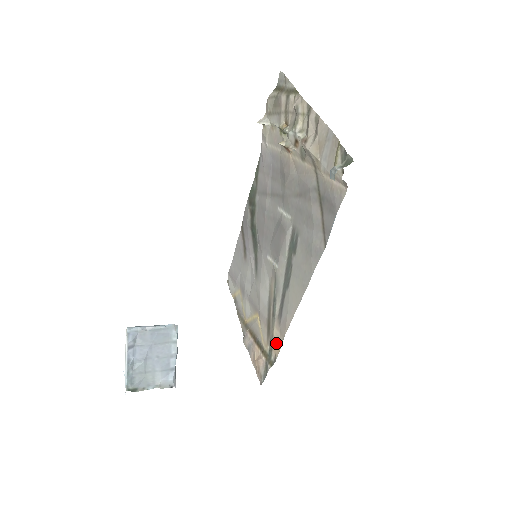
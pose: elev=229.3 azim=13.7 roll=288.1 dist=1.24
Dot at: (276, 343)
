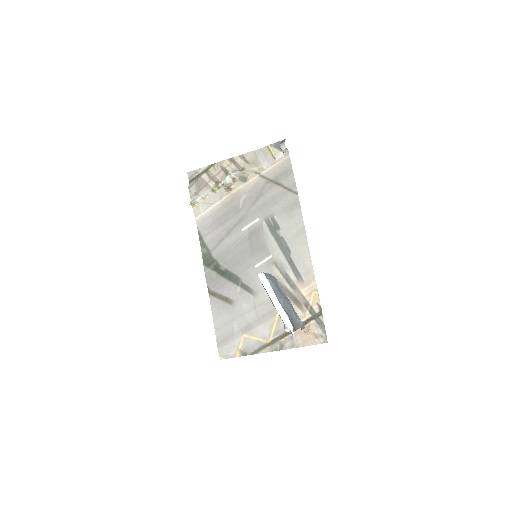
Dot at: (311, 296)
